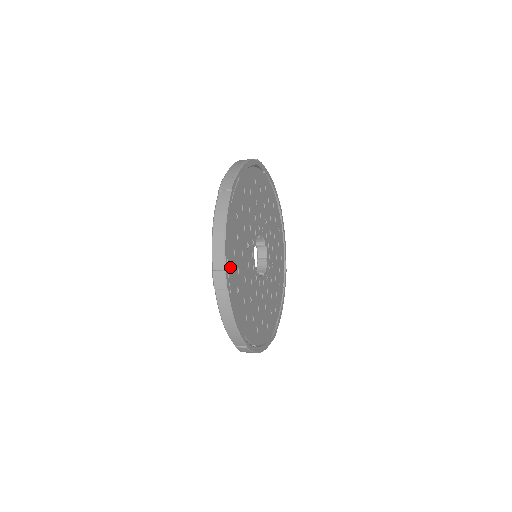
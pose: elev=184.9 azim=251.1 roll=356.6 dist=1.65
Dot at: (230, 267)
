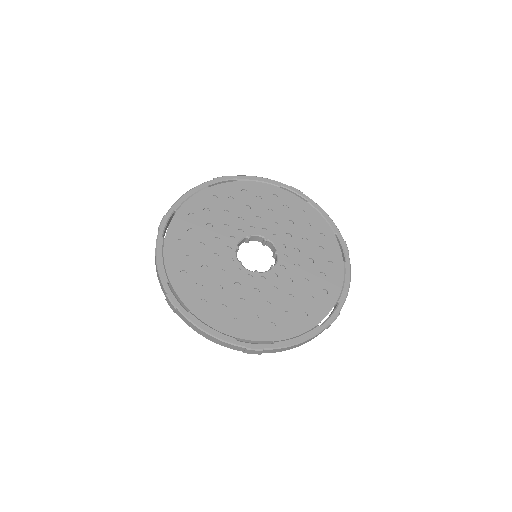
Dot at: (180, 288)
